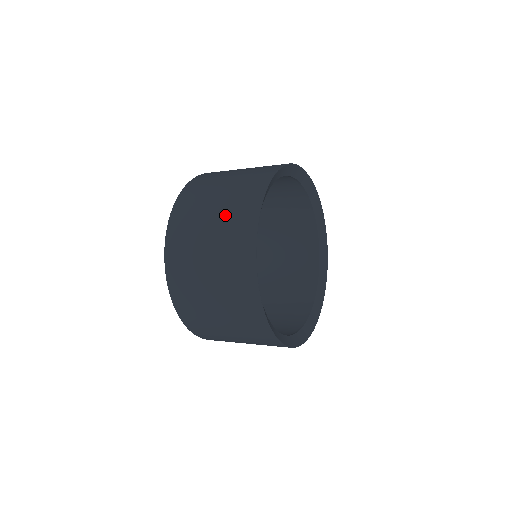
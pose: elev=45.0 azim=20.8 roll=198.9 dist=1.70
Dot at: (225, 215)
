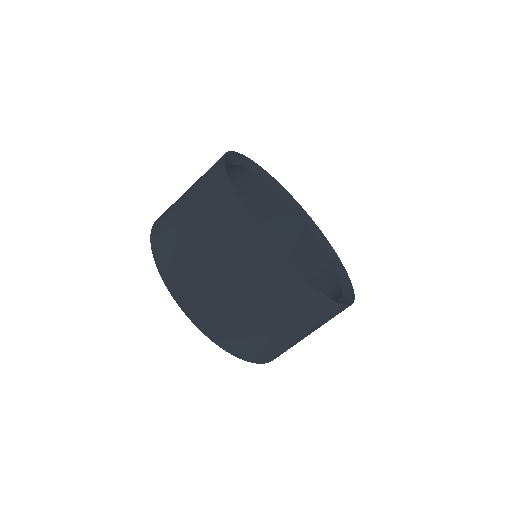
Dot at: (197, 183)
